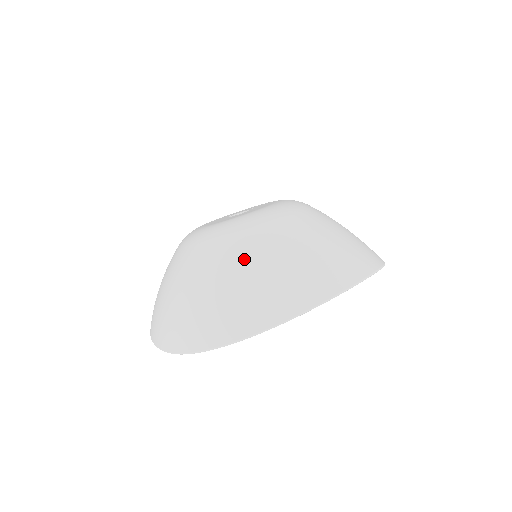
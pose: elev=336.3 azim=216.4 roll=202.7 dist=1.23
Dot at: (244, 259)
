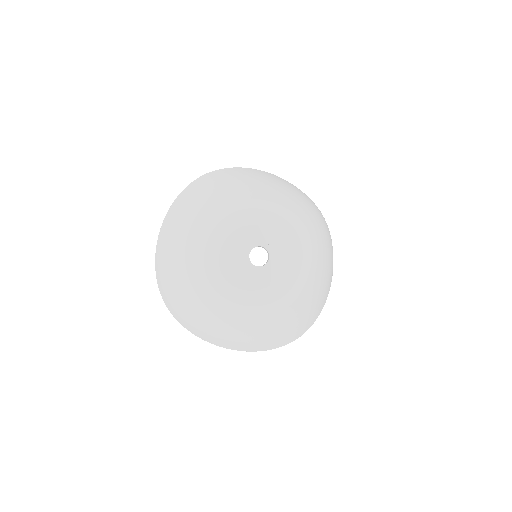
Dot at: (227, 326)
